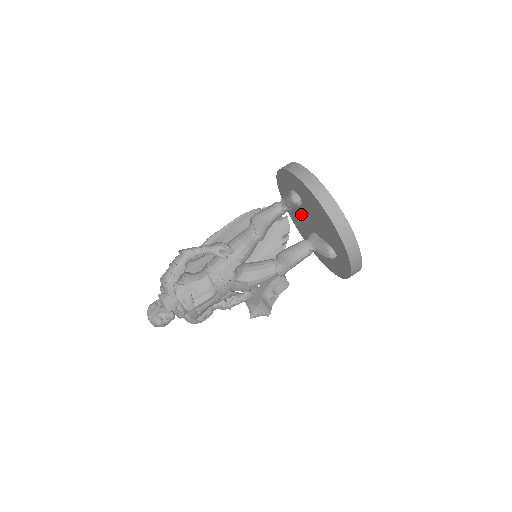
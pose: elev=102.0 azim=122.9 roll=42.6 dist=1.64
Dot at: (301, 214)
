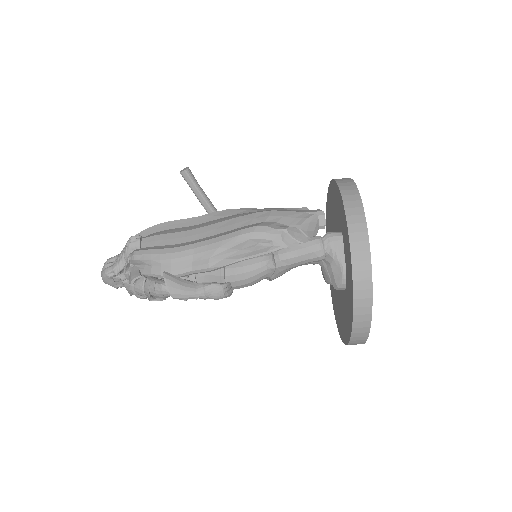
Dot at: occluded
